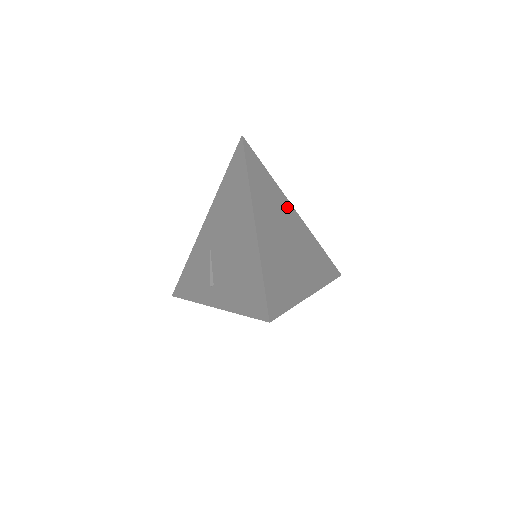
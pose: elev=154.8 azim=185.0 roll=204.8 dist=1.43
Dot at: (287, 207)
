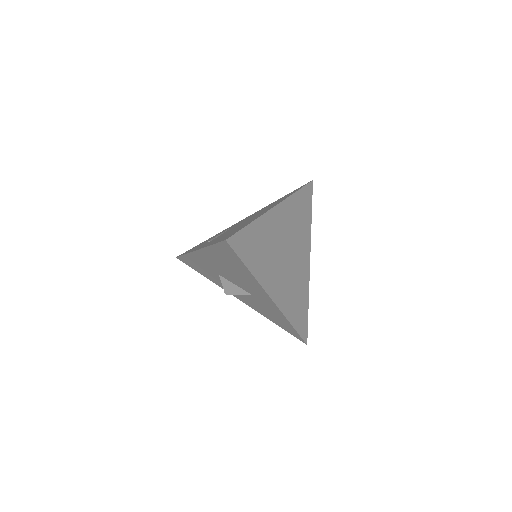
Dot at: (306, 248)
